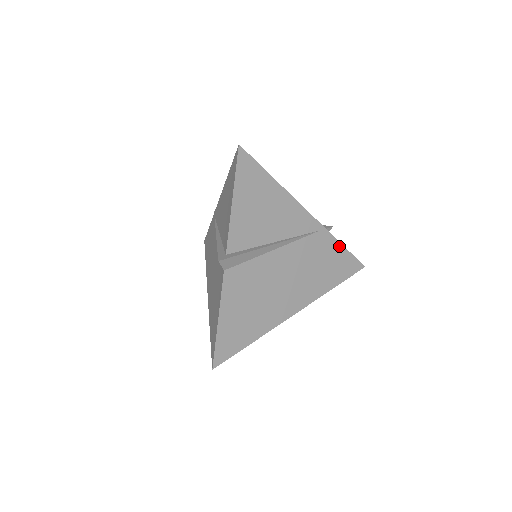
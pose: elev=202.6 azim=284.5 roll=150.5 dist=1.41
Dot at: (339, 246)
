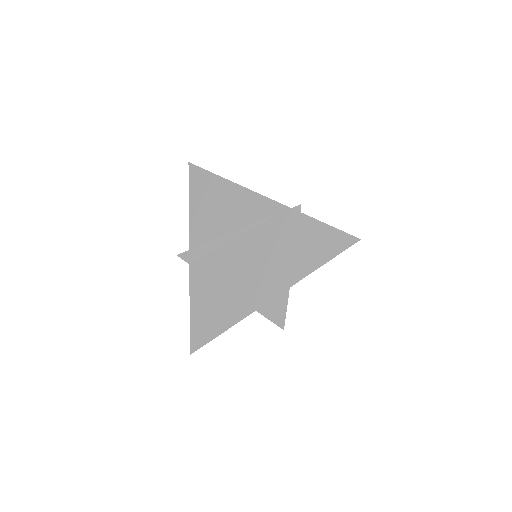
Dot at: (314, 222)
